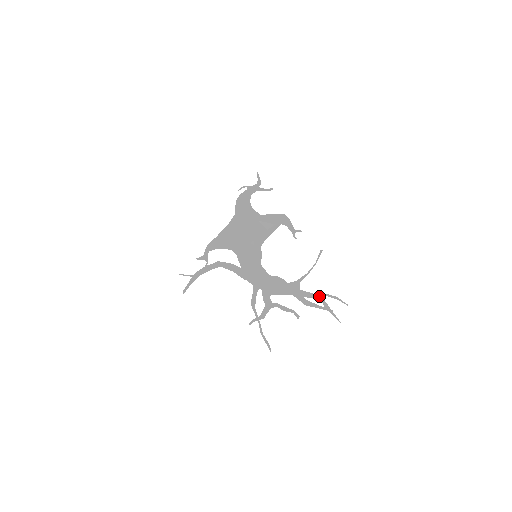
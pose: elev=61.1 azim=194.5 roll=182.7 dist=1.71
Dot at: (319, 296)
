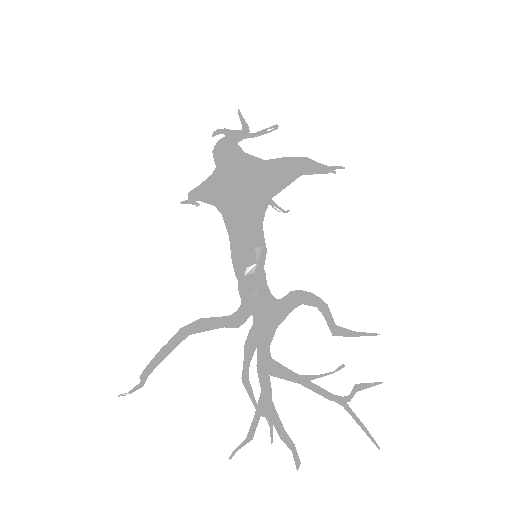
Dot at: (340, 404)
